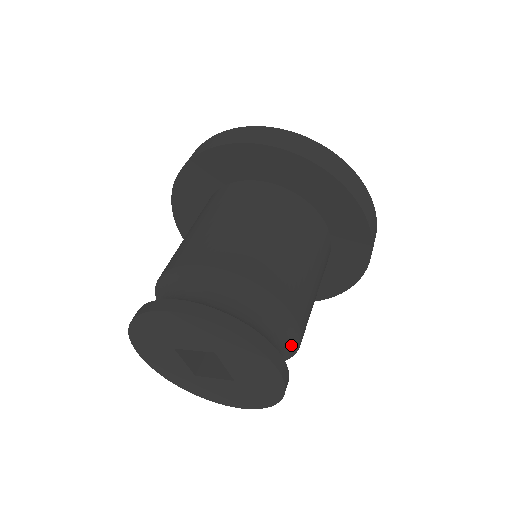
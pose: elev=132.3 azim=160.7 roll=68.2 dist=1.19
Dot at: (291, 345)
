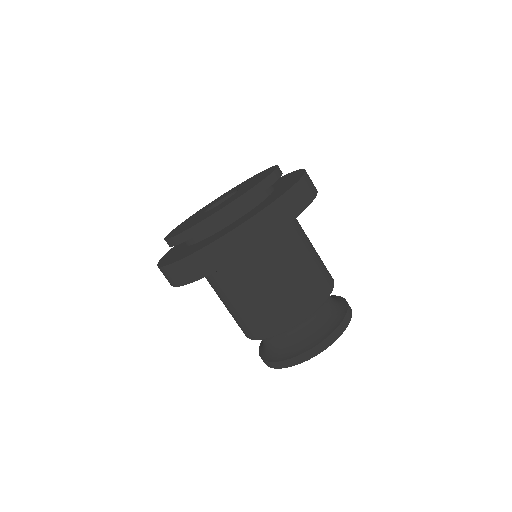
Dot at: occluded
